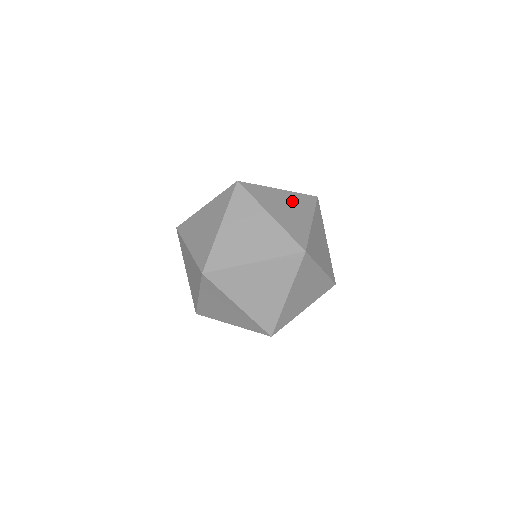
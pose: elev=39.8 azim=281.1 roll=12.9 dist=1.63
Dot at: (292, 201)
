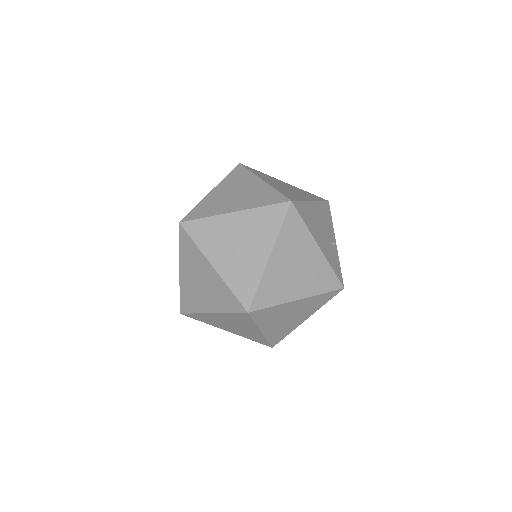
Dot at: (295, 189)
